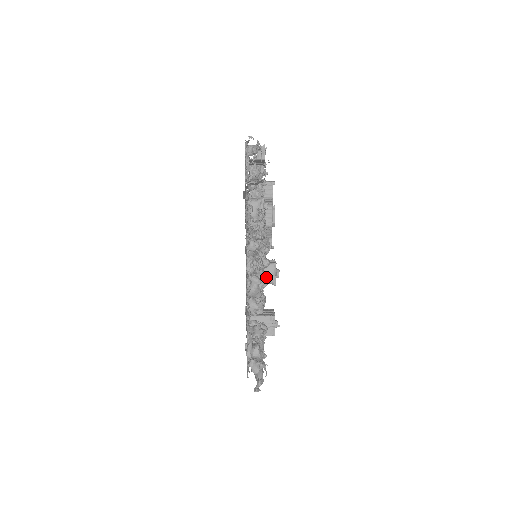
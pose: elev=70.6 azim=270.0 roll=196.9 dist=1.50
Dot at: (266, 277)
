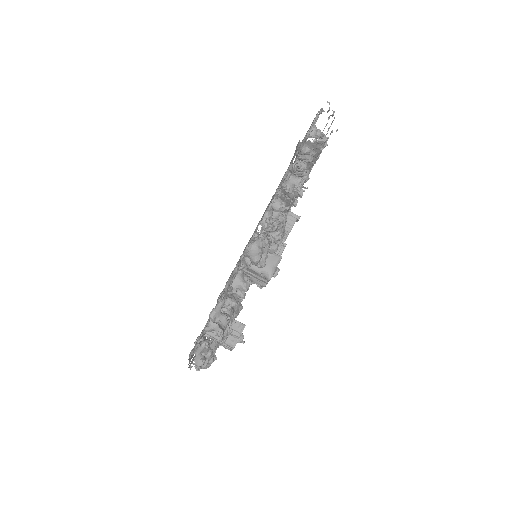
Dot at: occluded
